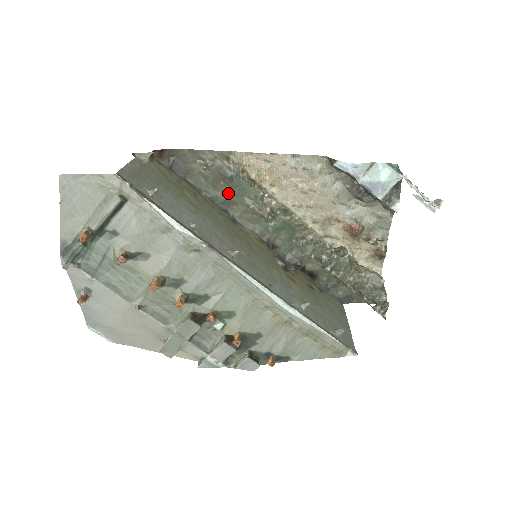
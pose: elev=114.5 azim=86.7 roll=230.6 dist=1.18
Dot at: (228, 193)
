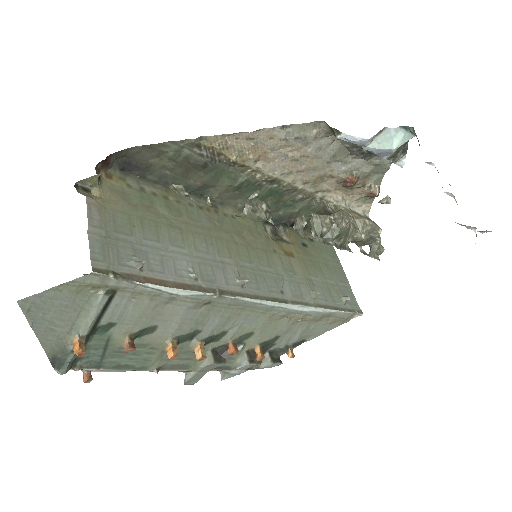
Dot at: (202, 179)
